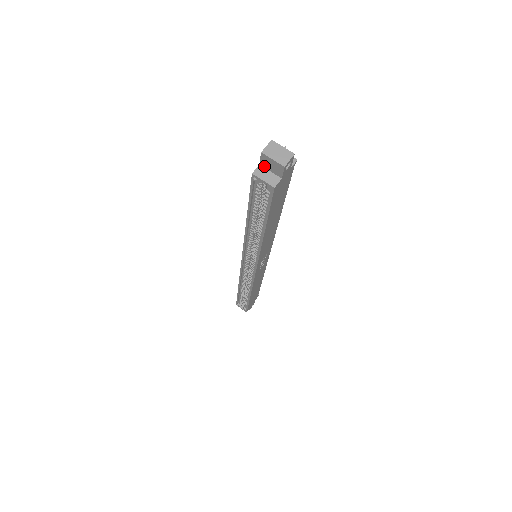
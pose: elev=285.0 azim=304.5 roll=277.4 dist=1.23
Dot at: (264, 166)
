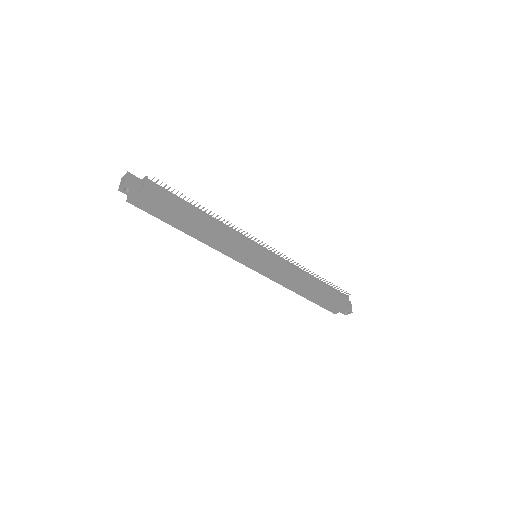
Dot at: occluded
